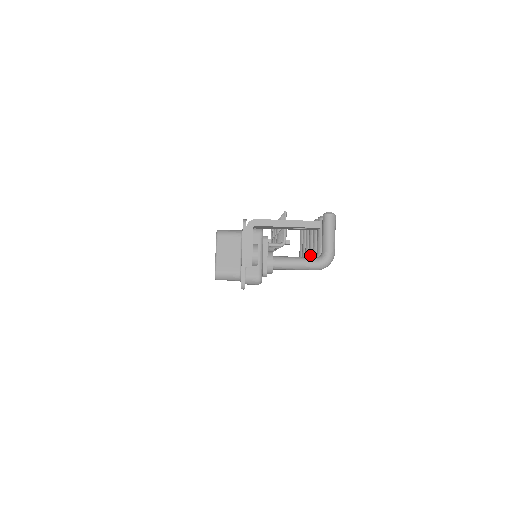
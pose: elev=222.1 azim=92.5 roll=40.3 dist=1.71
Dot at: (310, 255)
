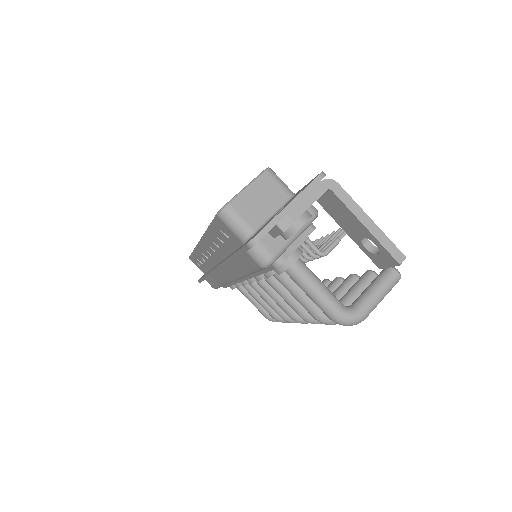
Dot at: occluded
